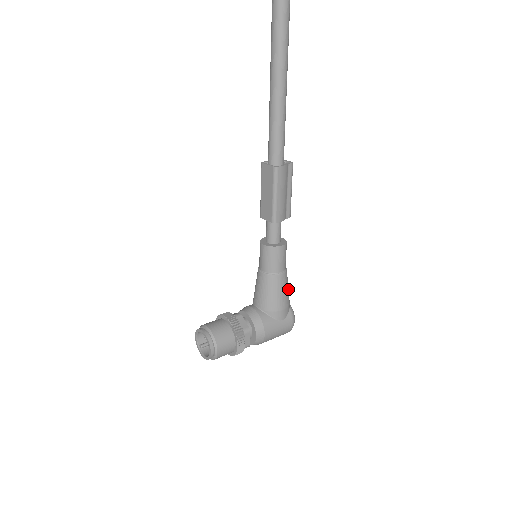
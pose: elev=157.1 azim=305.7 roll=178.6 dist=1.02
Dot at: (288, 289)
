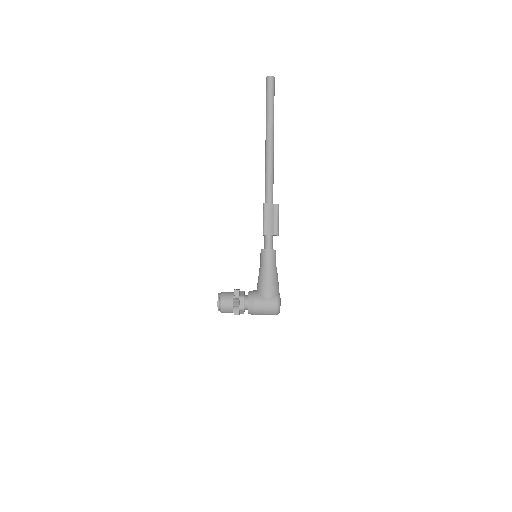
Dot at: (276, 281)
